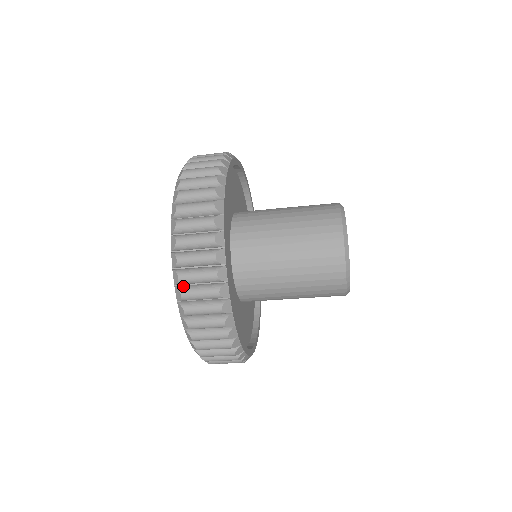
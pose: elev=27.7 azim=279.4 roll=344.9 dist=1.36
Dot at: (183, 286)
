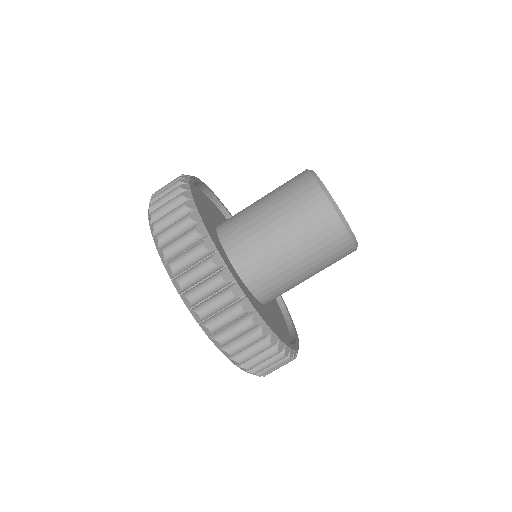
Dot at: (171, 260)
